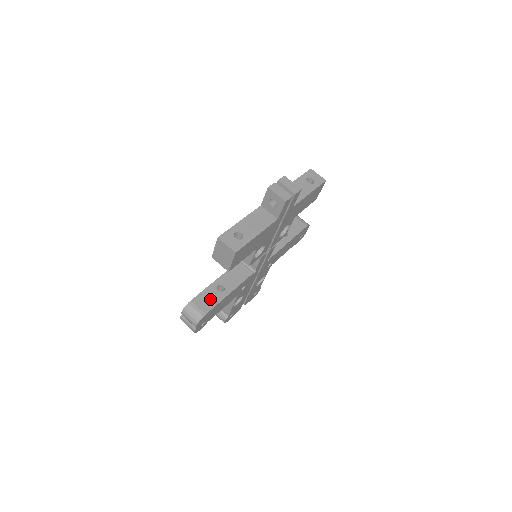
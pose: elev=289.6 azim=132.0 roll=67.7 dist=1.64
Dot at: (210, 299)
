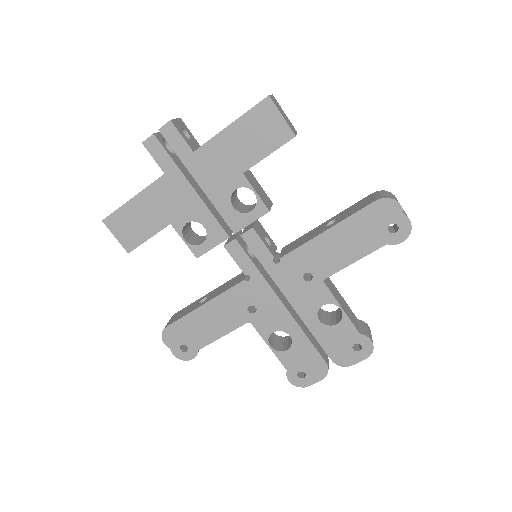
Dot at: (185, 312)
